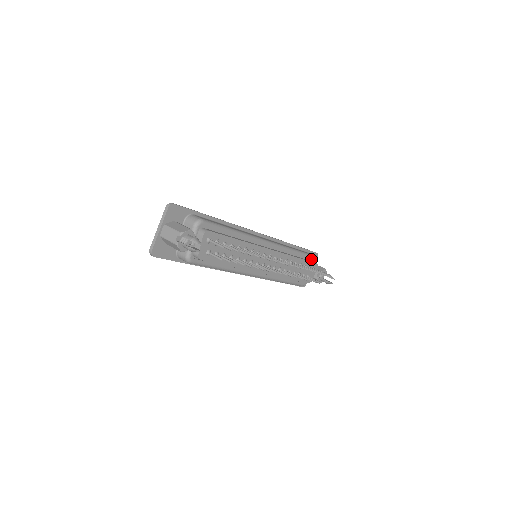
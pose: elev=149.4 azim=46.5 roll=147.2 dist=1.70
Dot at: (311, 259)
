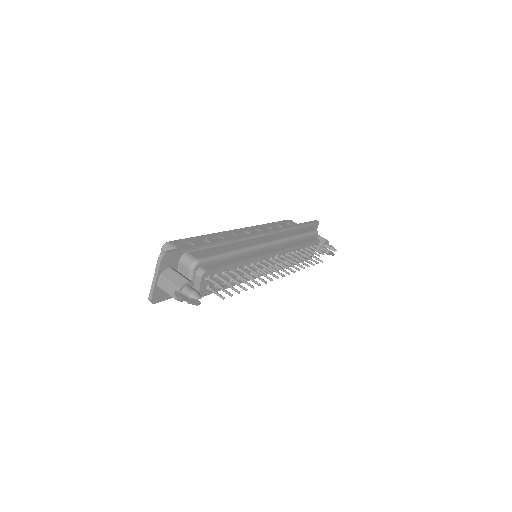
Dot at: (312, 236)
